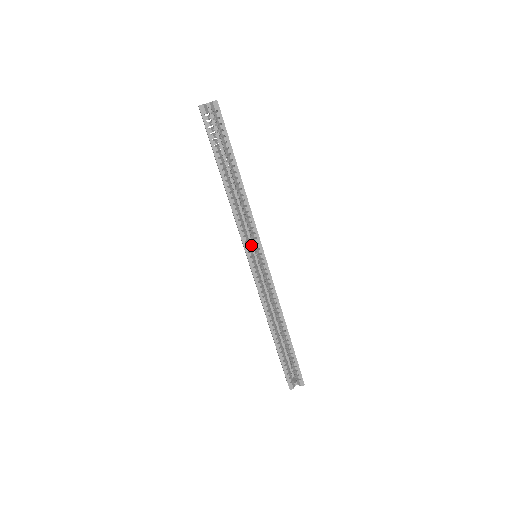
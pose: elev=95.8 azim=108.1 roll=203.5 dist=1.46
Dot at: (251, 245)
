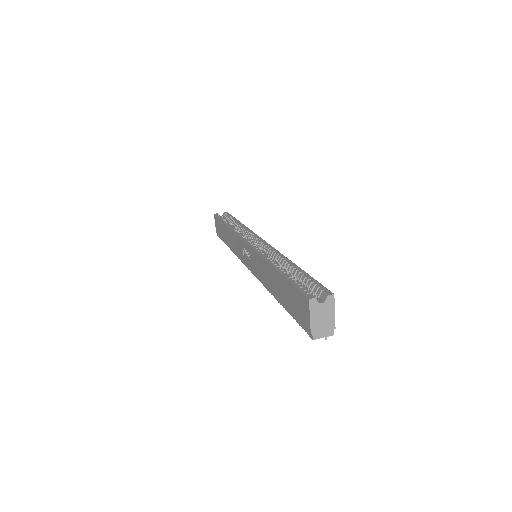
Dot at: occluded
